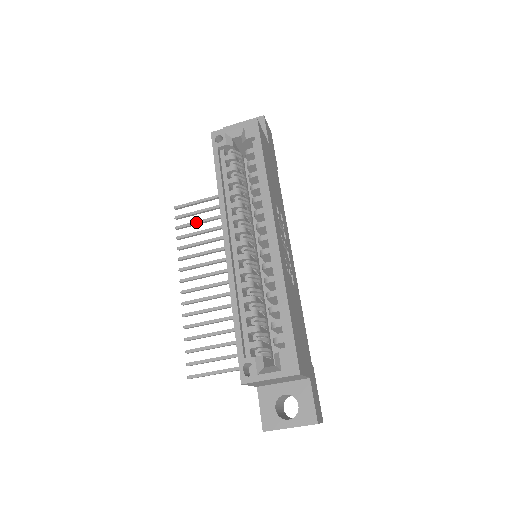
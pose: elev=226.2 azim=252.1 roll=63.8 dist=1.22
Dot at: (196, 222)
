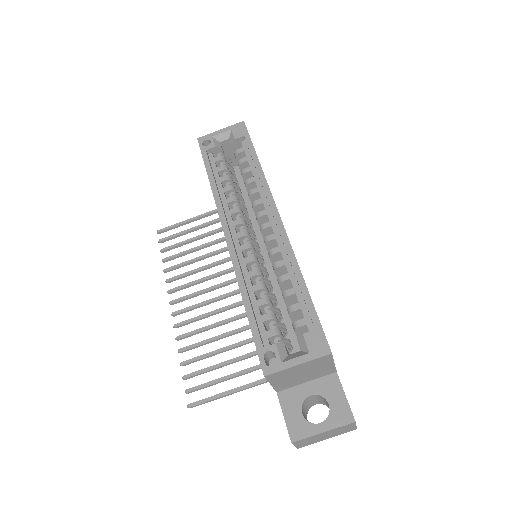
Dot at: (183, 242)
